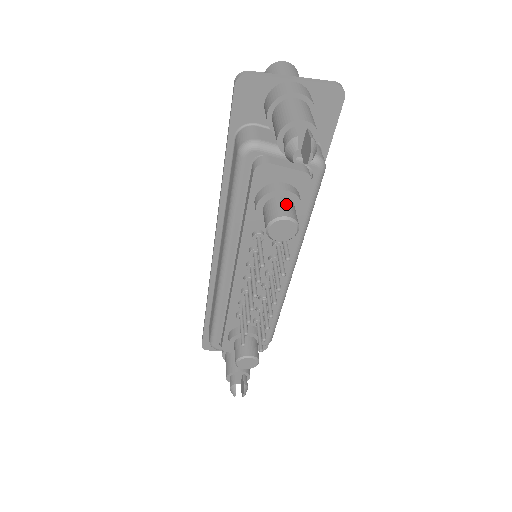
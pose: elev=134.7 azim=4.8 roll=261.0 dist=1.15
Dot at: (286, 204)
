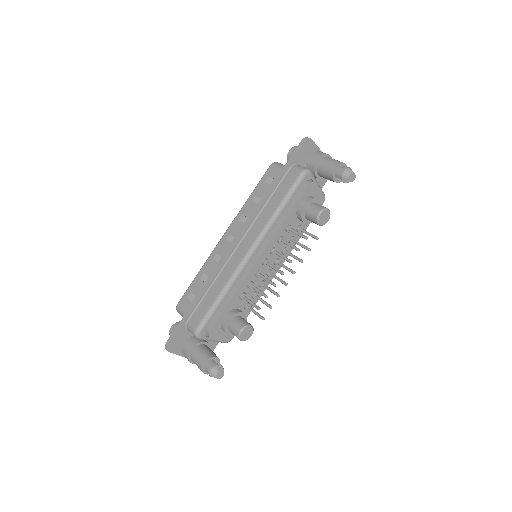
Dot at: occluded
